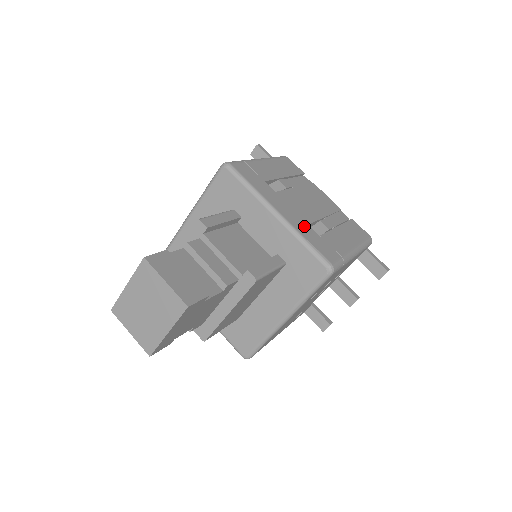
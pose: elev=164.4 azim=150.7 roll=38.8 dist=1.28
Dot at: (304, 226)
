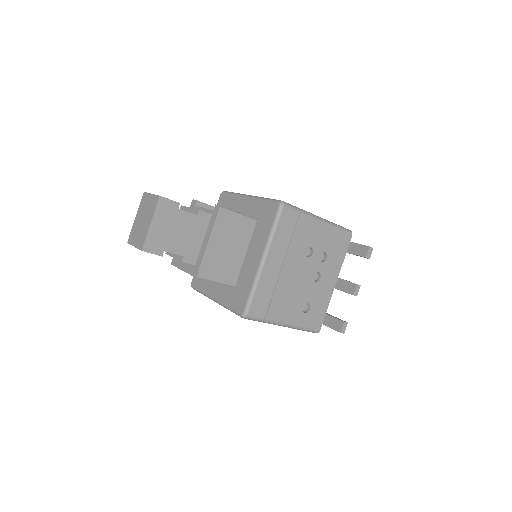
Dot at: occluded
